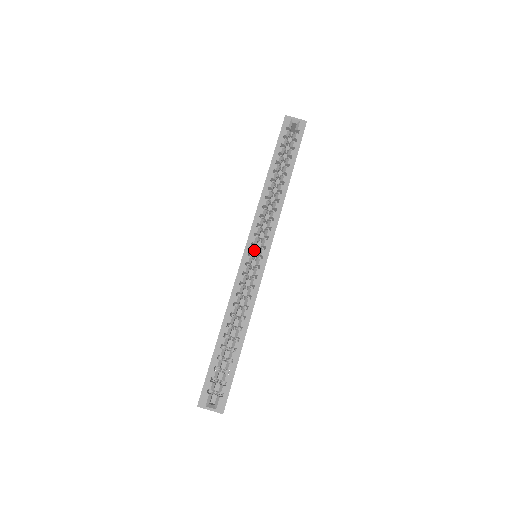
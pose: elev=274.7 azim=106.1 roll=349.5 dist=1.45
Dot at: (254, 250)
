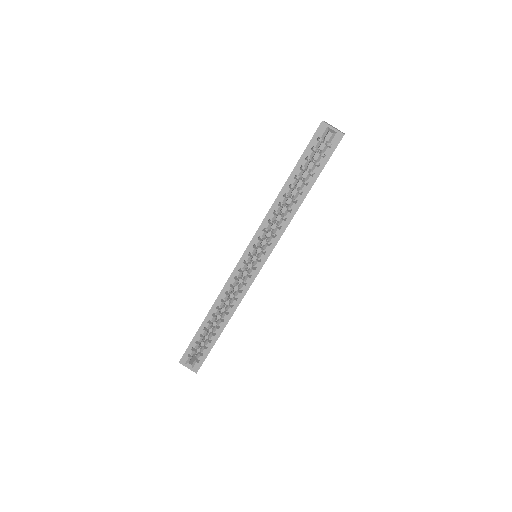
Dot at: (250, 259)
